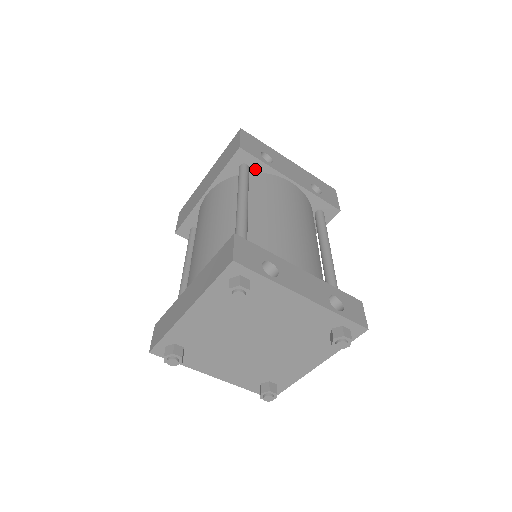
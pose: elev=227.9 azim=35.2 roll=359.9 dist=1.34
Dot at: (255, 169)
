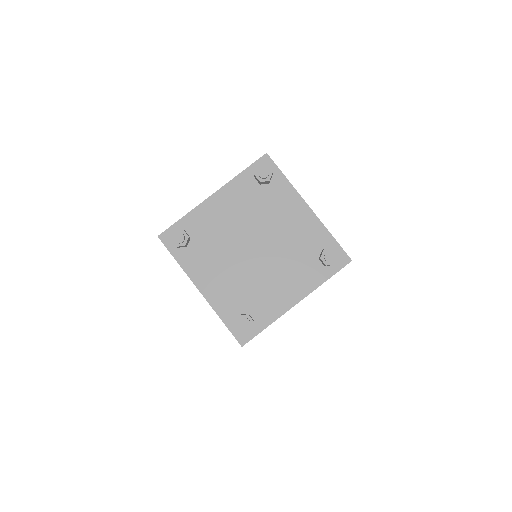
Dot at: occluded
